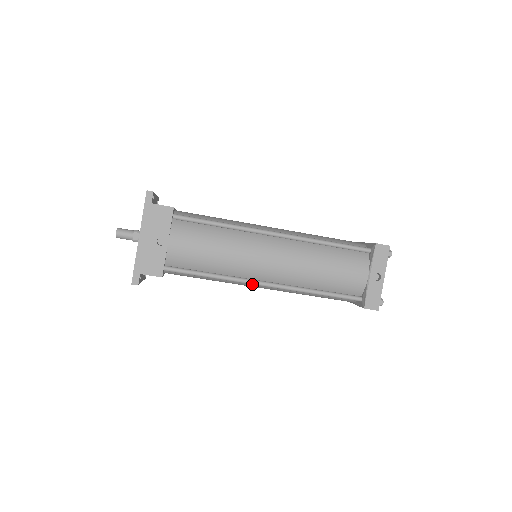
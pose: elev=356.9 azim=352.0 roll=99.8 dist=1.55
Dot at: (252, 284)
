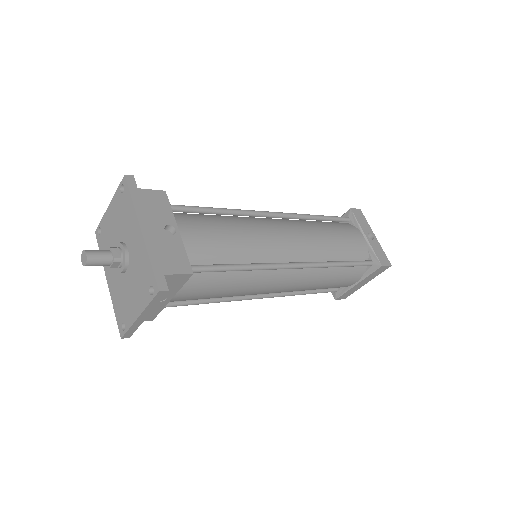
Dot at: (283, 268)
